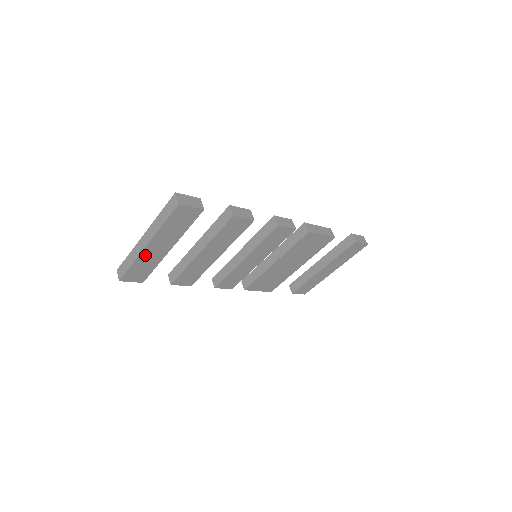
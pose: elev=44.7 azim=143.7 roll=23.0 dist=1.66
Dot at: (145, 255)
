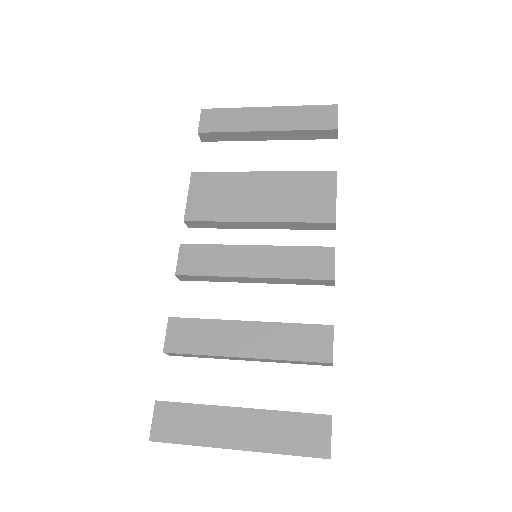
Dot at: occluded
